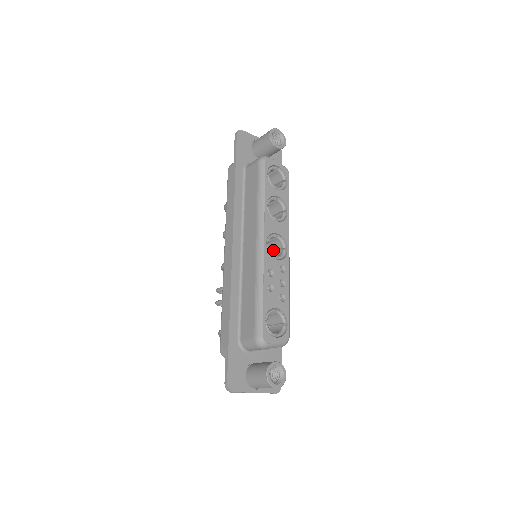
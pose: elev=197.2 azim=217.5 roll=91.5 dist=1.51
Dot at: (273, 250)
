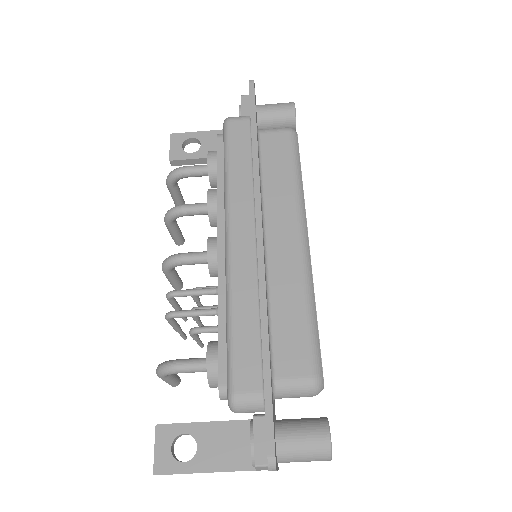
Dot at: occluded
